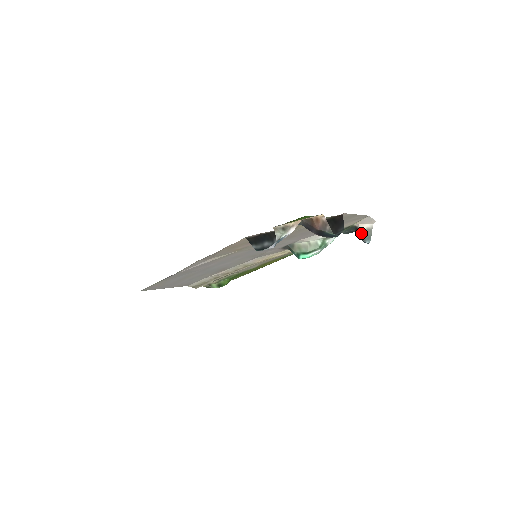
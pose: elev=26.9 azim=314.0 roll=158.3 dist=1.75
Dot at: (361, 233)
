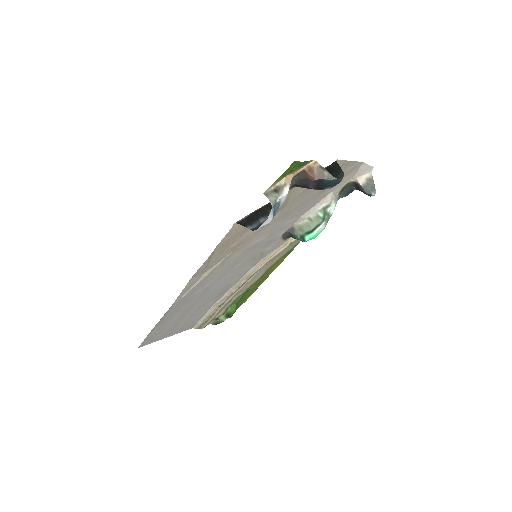
Dot at: (362, 186)
